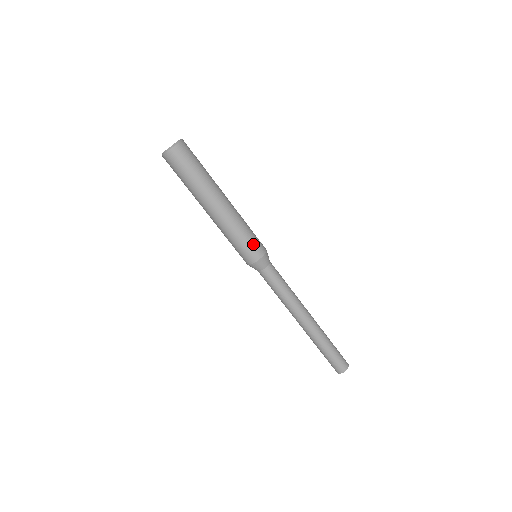
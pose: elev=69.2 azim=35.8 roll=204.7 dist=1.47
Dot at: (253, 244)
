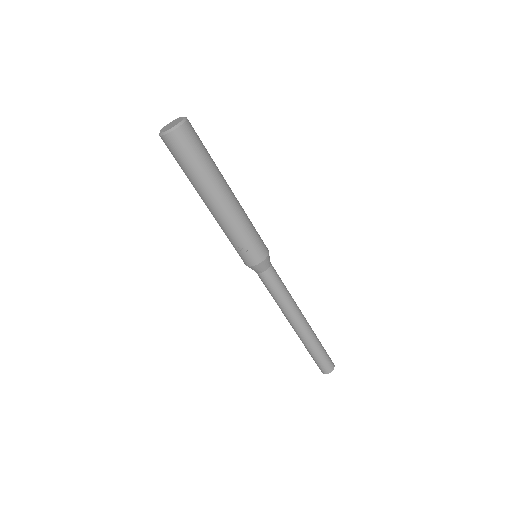
Dot at: (257, 244)
